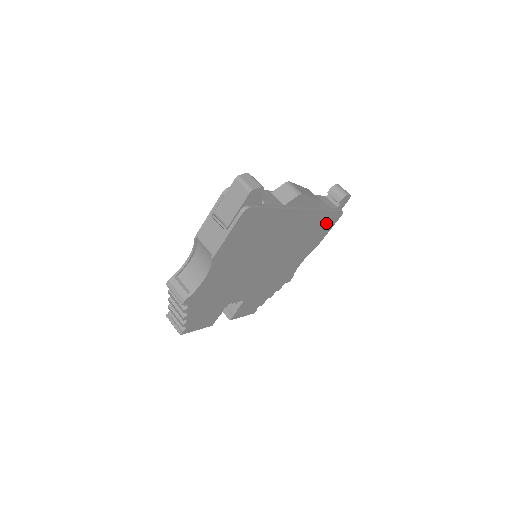
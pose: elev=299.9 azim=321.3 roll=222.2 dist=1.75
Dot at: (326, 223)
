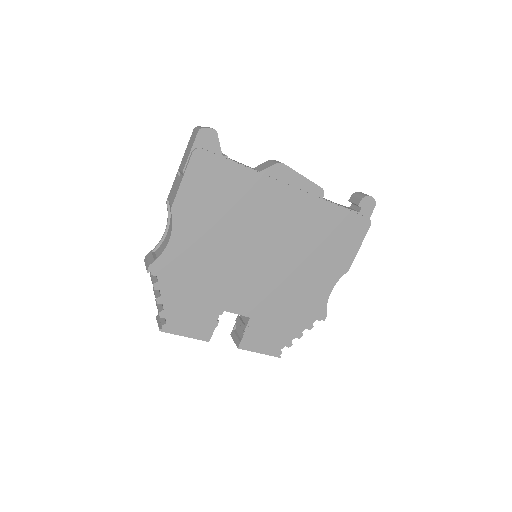
Dot at: (346, 229)
